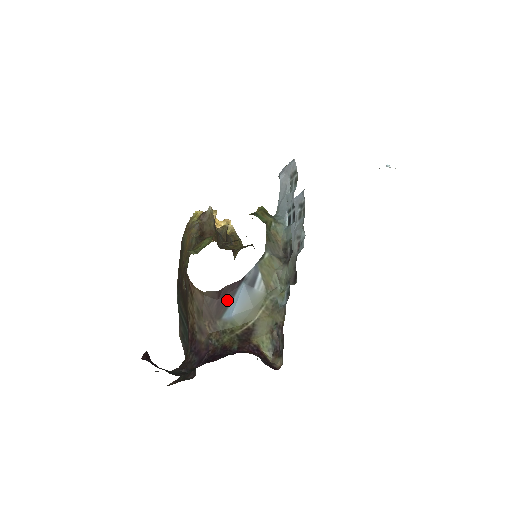
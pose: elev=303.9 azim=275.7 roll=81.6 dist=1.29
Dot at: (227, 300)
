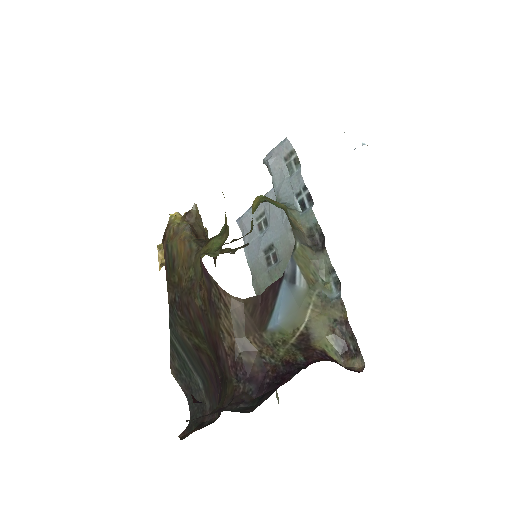
Dot at: (270, 305)
